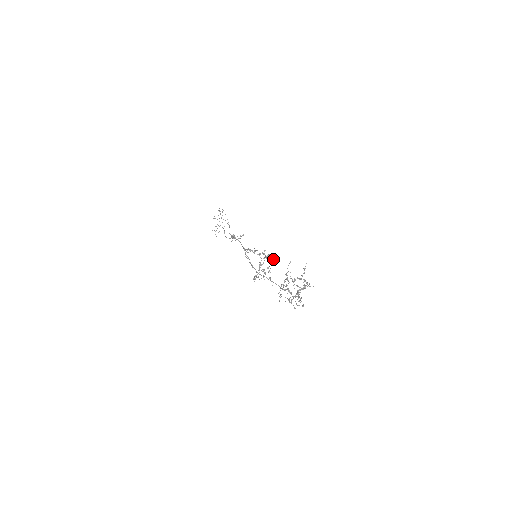
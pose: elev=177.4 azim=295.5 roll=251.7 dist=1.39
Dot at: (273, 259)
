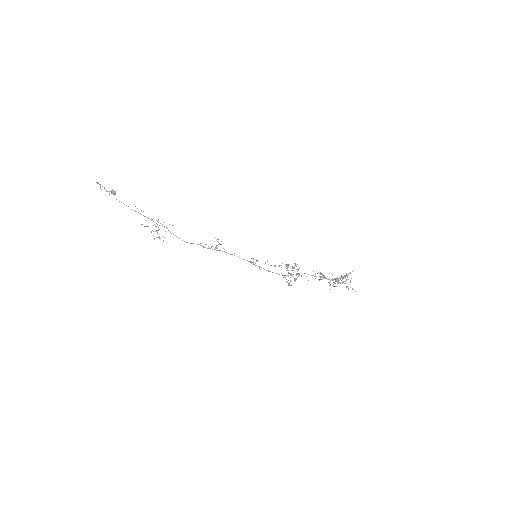
Dot at: occluded
